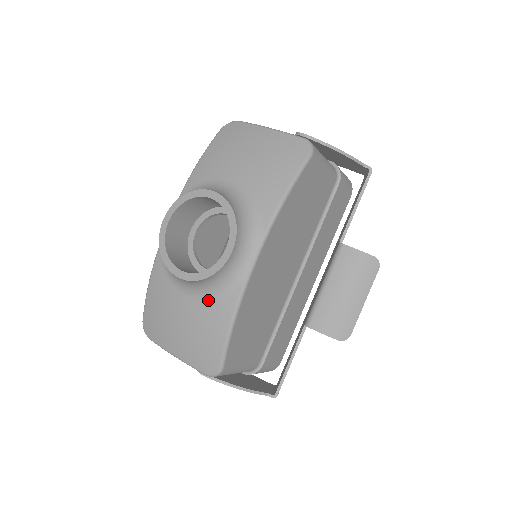
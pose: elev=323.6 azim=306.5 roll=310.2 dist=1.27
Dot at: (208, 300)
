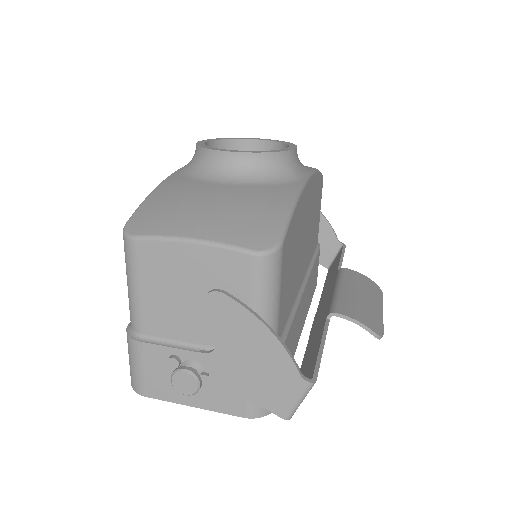
Dot at: (260, 185)
